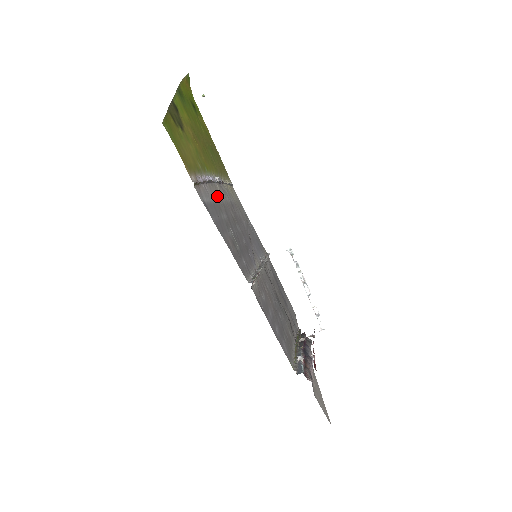
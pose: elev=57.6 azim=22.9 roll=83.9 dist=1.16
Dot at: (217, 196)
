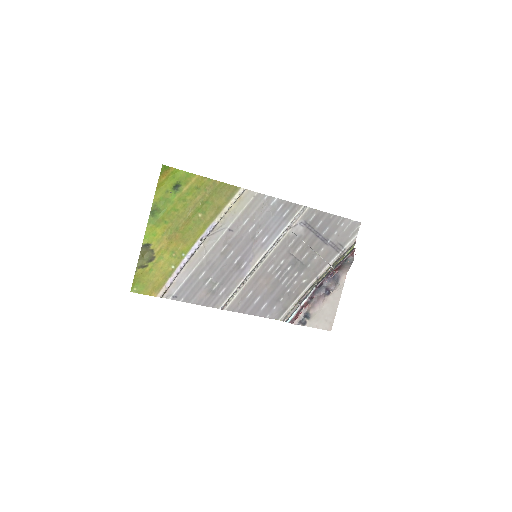
Dot at: (197, 262)
